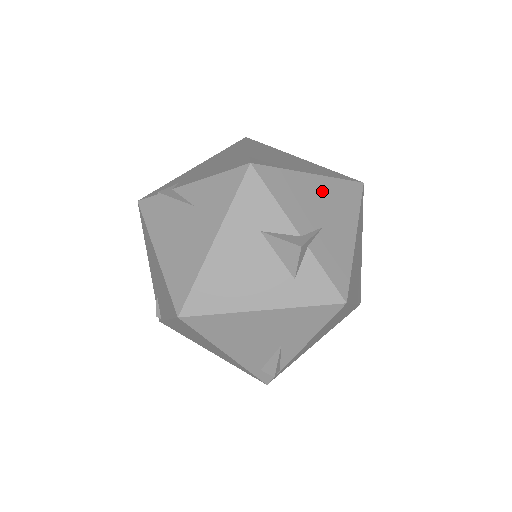
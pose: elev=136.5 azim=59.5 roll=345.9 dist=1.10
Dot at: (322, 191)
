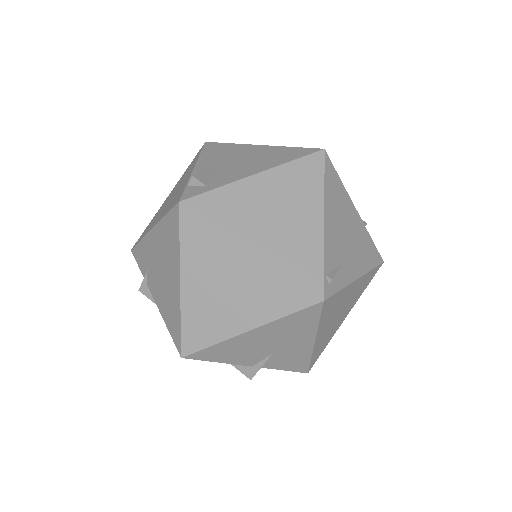
Dot at: (264, 336)
